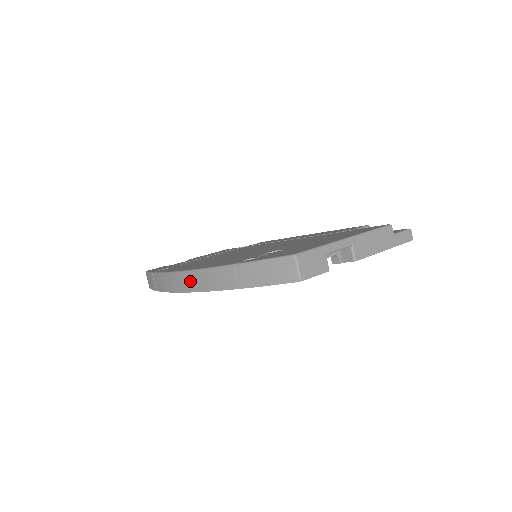
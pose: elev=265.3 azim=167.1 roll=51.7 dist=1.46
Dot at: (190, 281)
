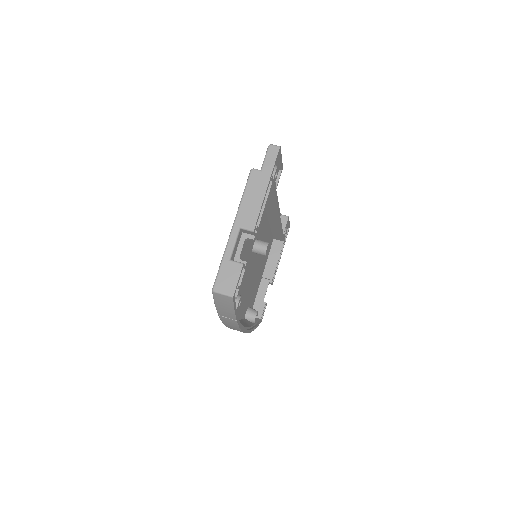
Dot at: (234, 329)
